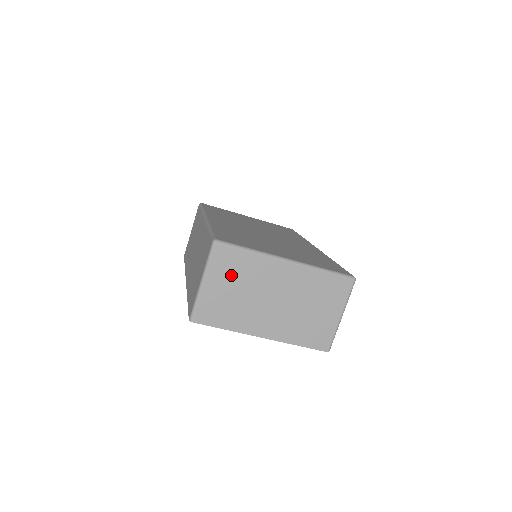
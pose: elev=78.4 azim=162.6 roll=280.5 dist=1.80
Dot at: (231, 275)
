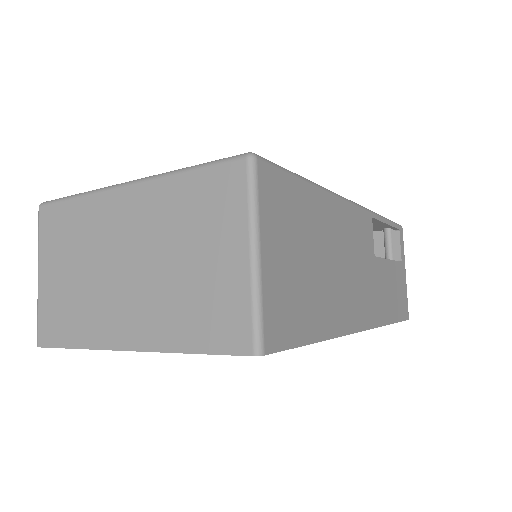
Dot at: (63, 247)
